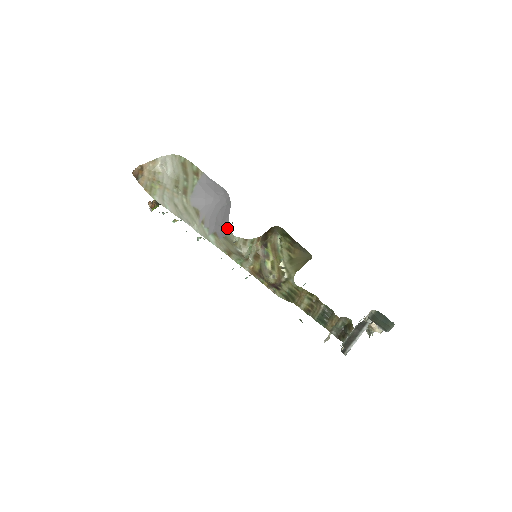
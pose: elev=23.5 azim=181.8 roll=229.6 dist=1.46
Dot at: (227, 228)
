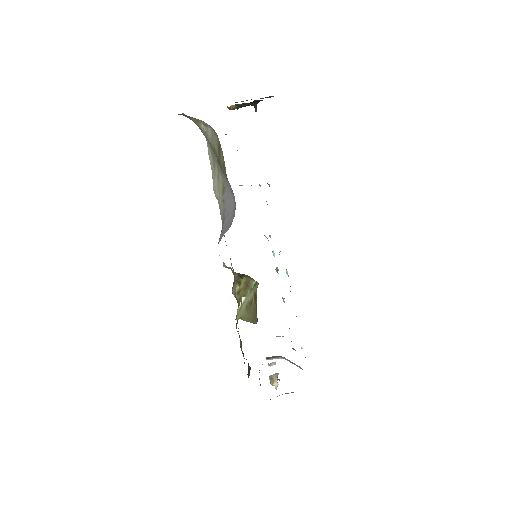
Dot at: occluded
